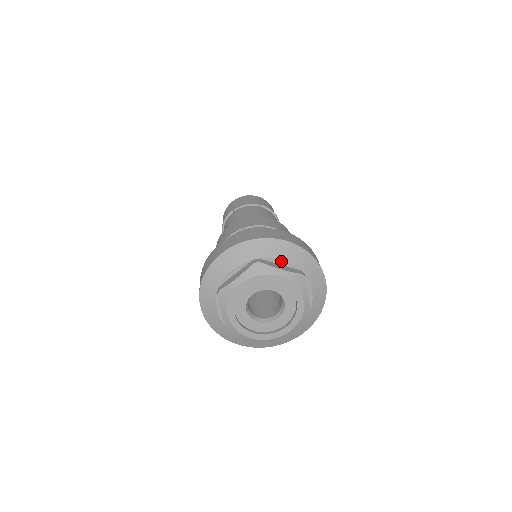
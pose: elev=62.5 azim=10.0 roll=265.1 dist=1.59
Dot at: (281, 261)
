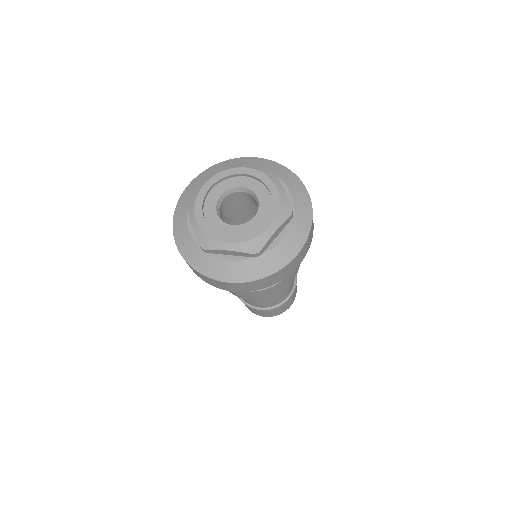
Dot at: (288, 191)
